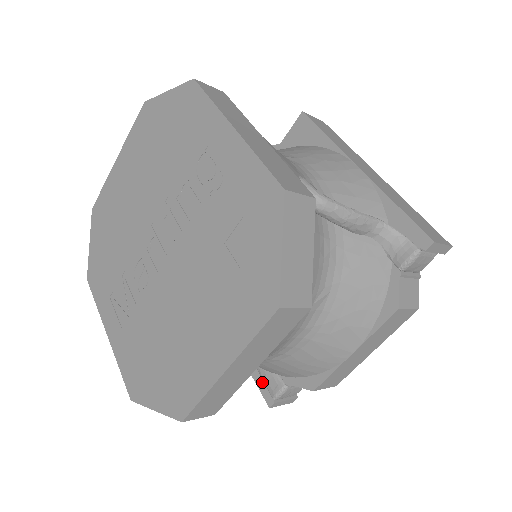
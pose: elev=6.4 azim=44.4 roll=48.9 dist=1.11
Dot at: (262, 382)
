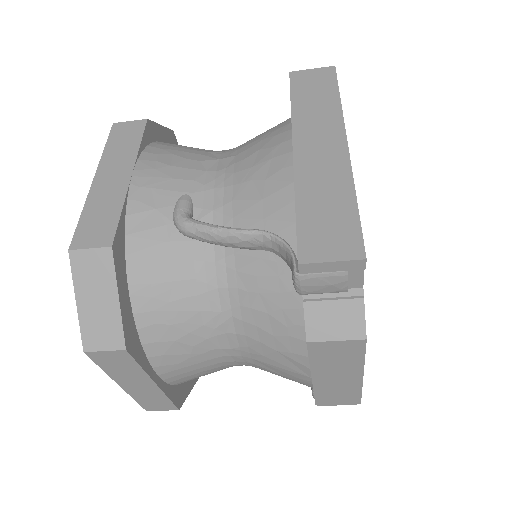
Dot at: occluded
